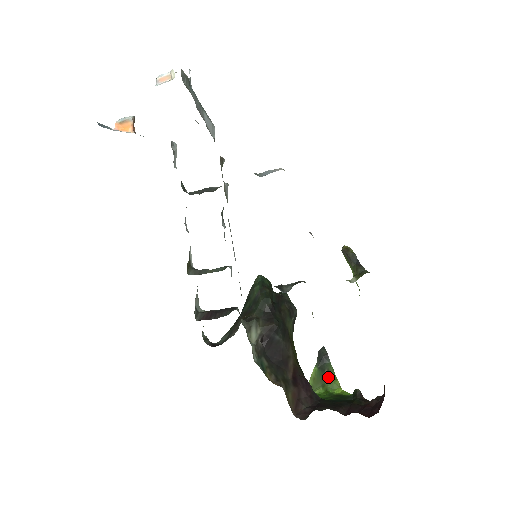
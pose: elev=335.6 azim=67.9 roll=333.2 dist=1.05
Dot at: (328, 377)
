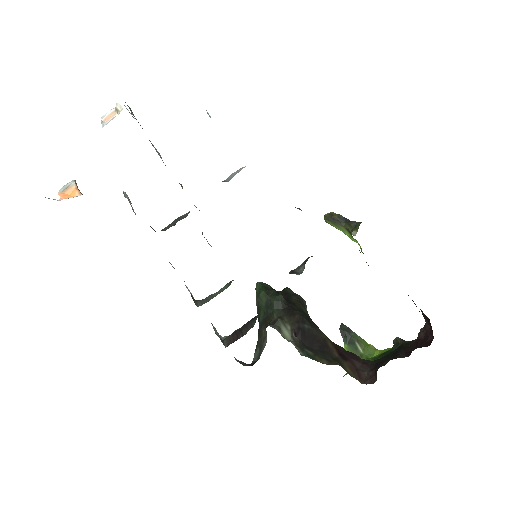
Dot at: (361, 347)
